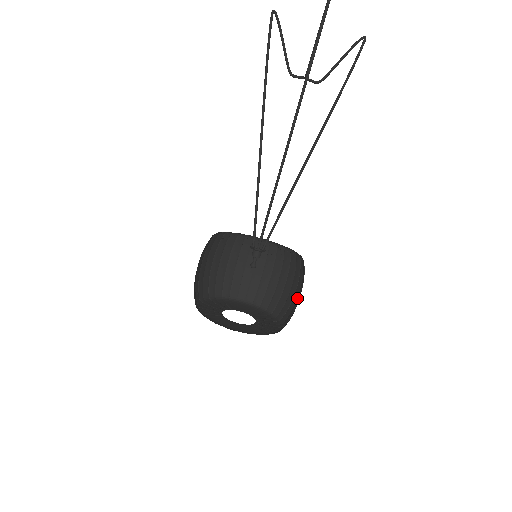
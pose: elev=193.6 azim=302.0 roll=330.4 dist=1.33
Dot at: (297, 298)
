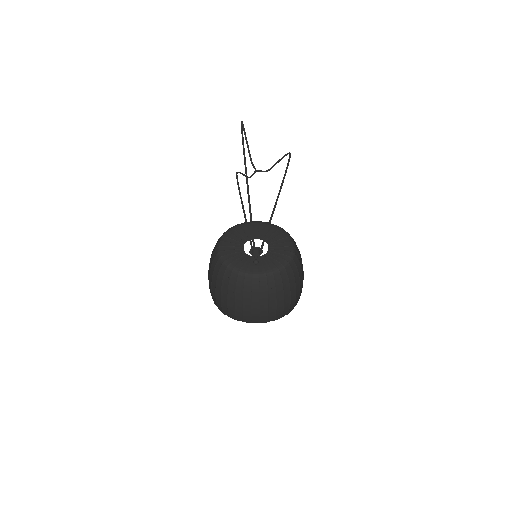
Dot at: occluded
